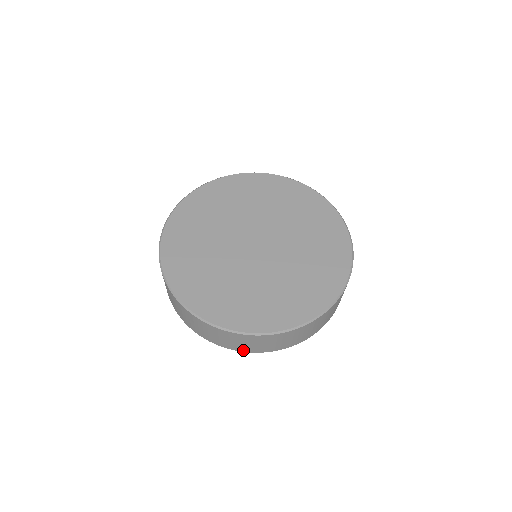
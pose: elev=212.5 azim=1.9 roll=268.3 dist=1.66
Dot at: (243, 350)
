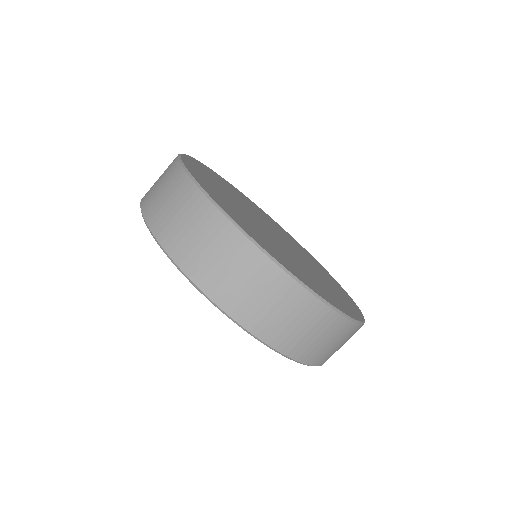
Dot at: (145, 207)
